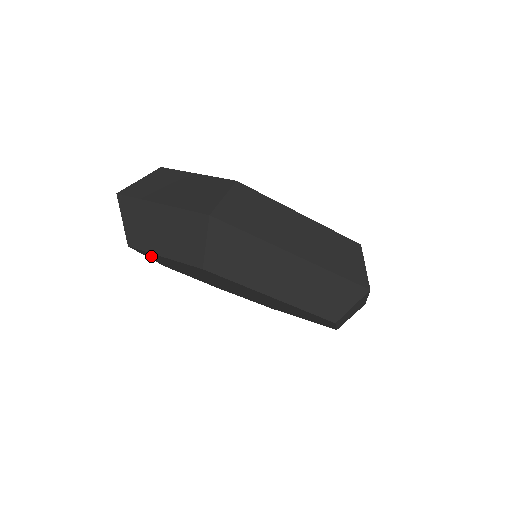
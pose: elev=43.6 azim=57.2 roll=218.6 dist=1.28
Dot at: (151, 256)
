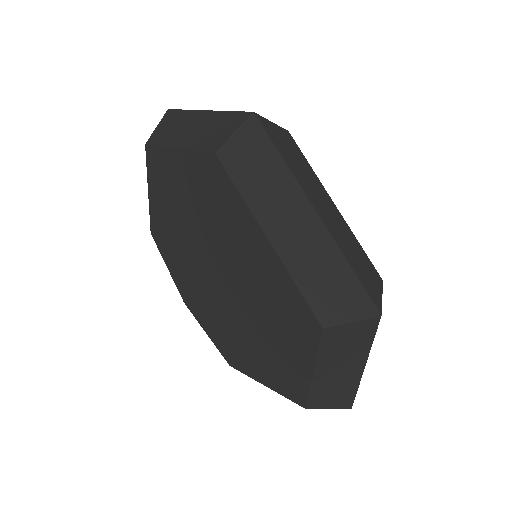
Dot at: (157, 174)
